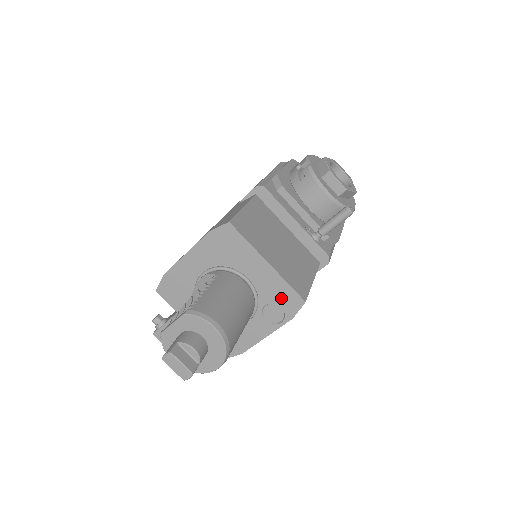
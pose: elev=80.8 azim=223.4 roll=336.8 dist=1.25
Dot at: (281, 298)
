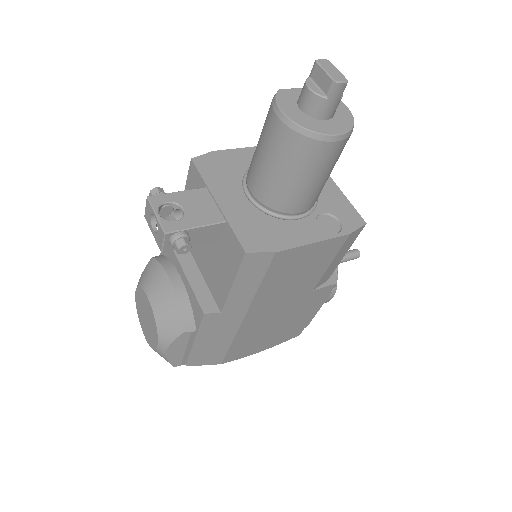
Dot at: (341, 212)
